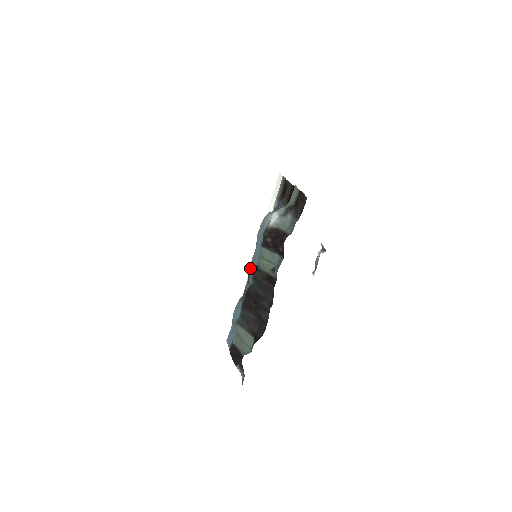
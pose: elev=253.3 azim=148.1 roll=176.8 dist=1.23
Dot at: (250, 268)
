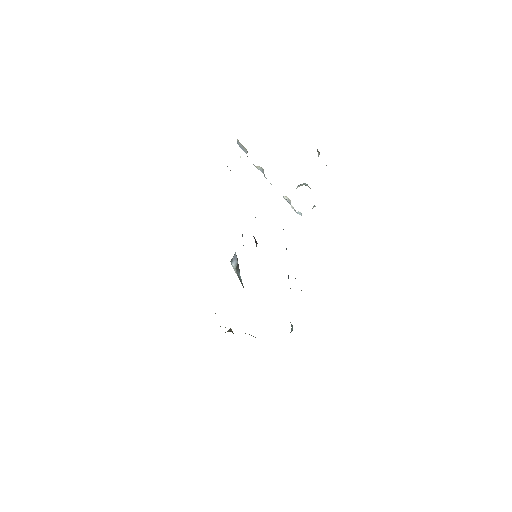
Dot at: occluded
